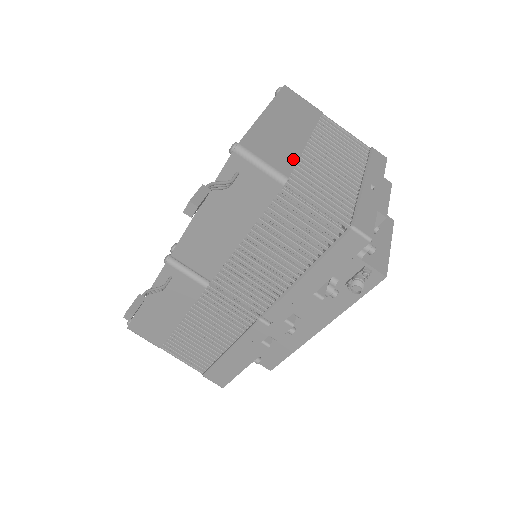
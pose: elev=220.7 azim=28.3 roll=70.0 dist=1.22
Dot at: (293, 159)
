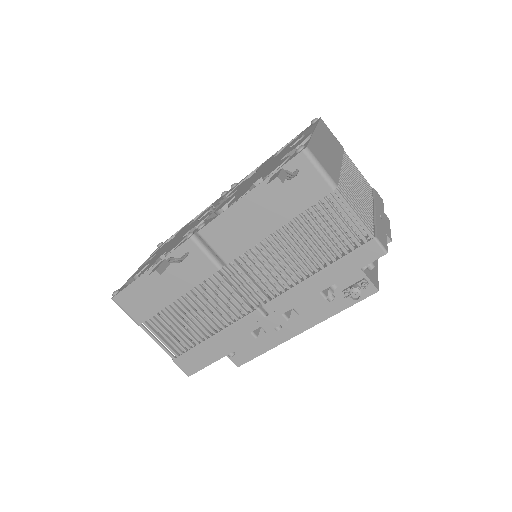
Dot at: (337, 173)
